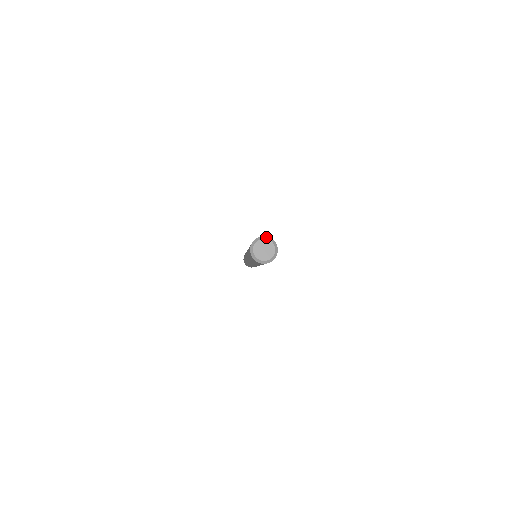
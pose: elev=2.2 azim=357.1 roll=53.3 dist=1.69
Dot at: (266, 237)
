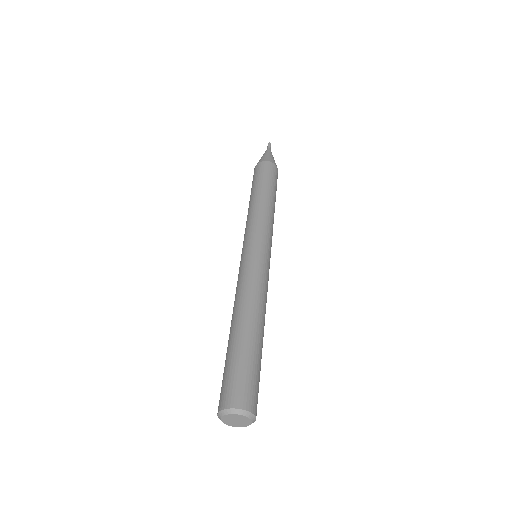
Dot at: (245, 413)
